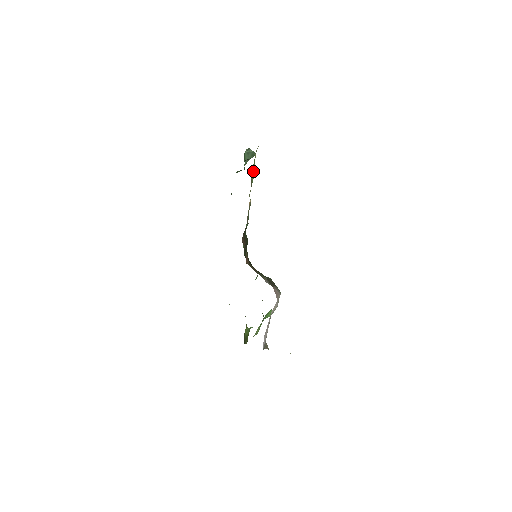
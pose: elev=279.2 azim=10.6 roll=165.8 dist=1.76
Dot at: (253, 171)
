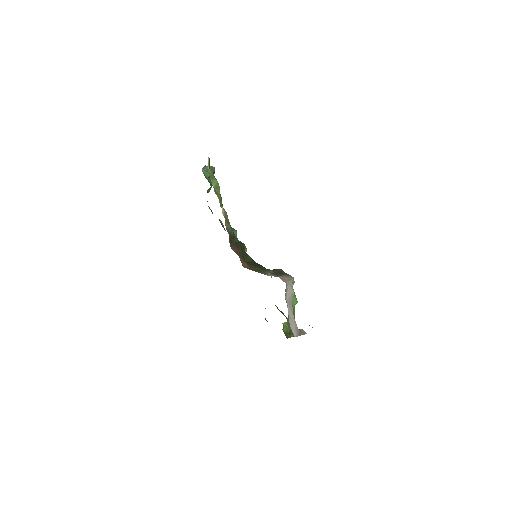
Dot at: (215, 184)
